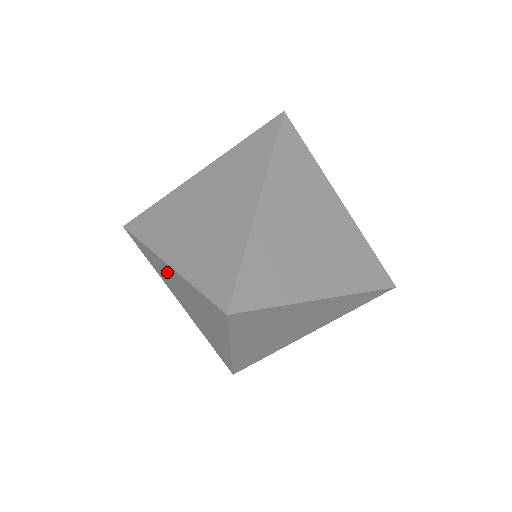
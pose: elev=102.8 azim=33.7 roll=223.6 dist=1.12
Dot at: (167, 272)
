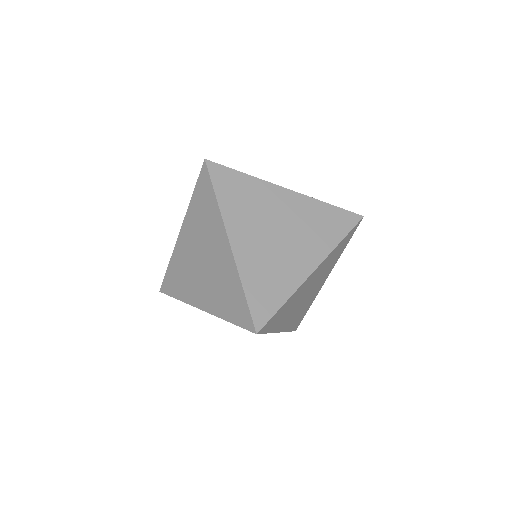
Dot at: occluded
